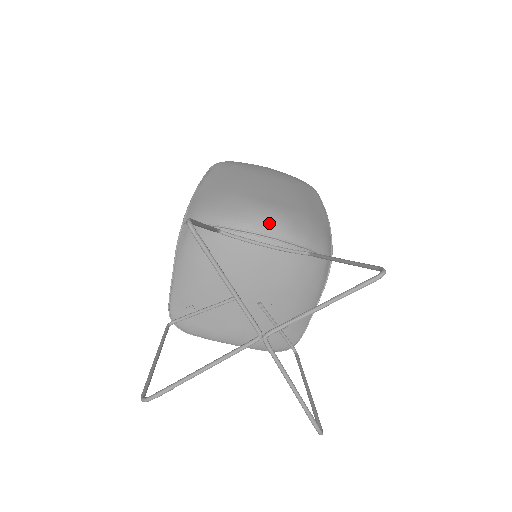
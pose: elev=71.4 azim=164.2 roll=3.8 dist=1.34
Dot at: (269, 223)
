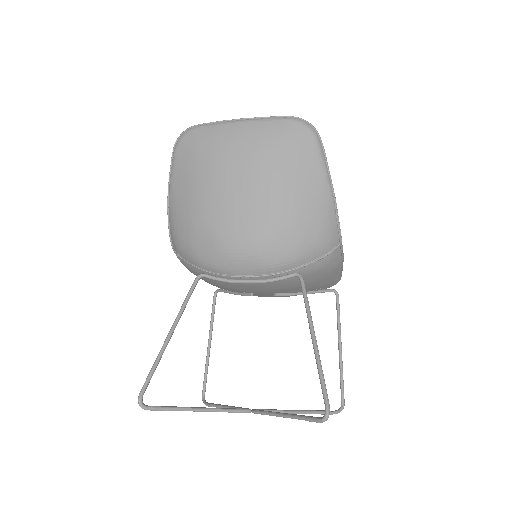
Dot at: (243, 265)
